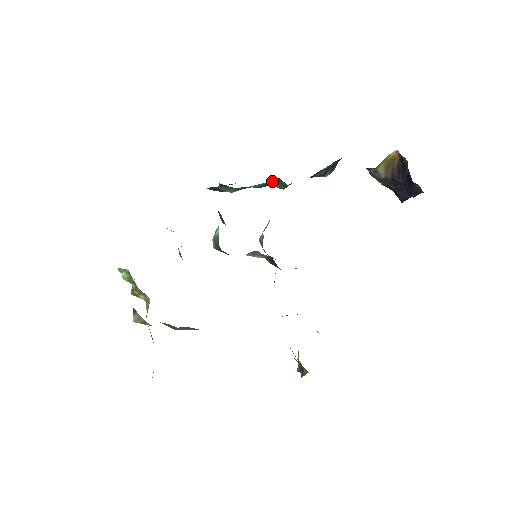
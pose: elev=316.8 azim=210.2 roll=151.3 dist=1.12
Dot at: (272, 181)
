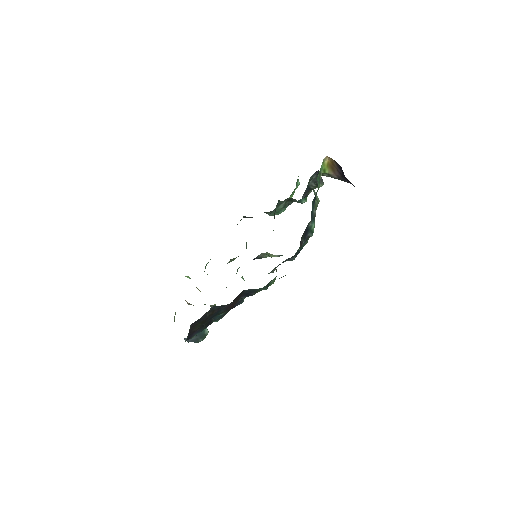
Dot at: (289, 201)
